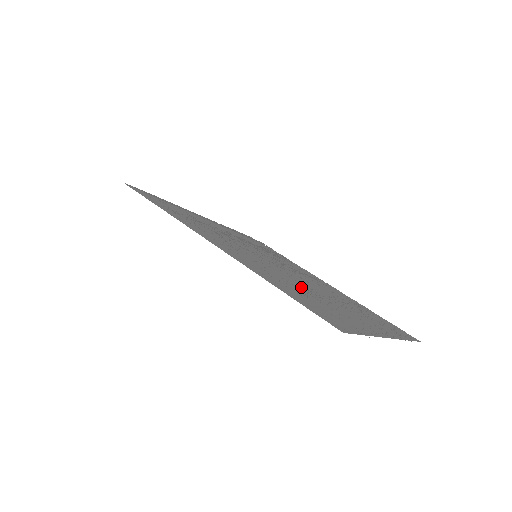
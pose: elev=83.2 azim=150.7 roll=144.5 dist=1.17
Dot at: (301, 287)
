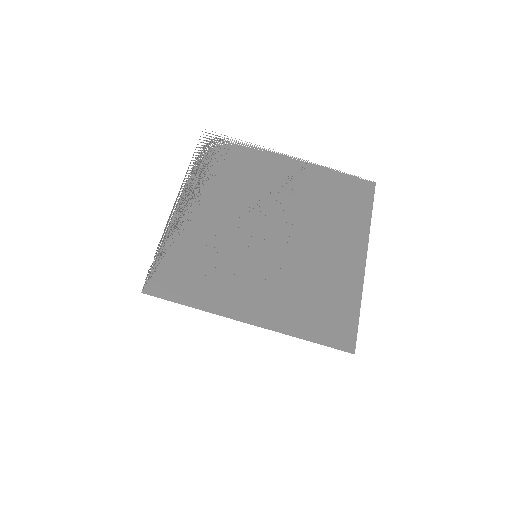
Dot at: (303, 279)
